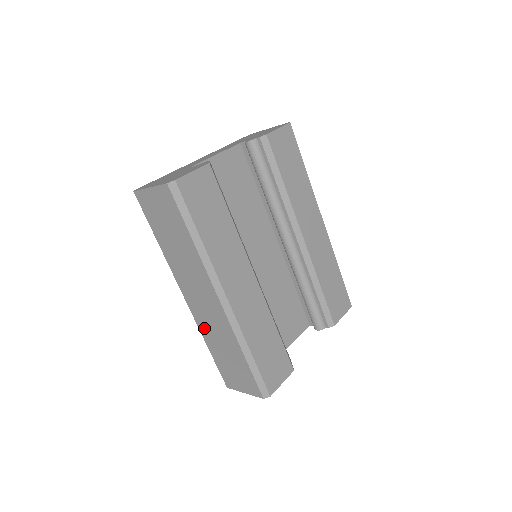
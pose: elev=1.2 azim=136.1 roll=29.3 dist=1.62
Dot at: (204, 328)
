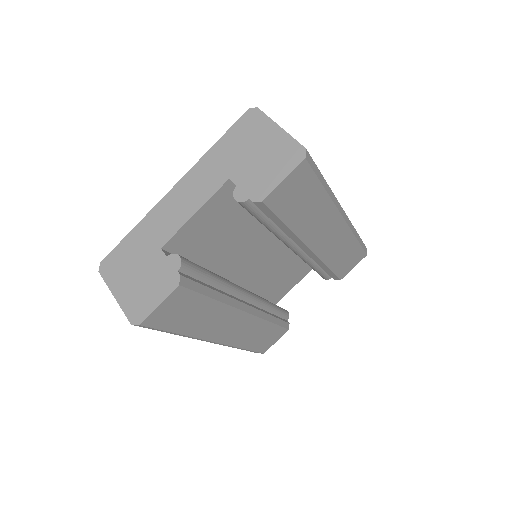
Dot at: occluded
